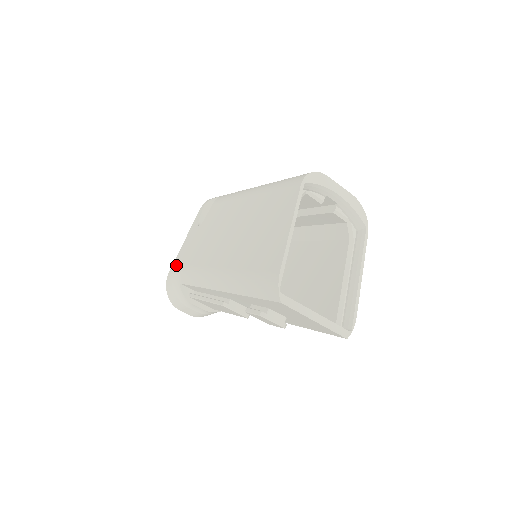
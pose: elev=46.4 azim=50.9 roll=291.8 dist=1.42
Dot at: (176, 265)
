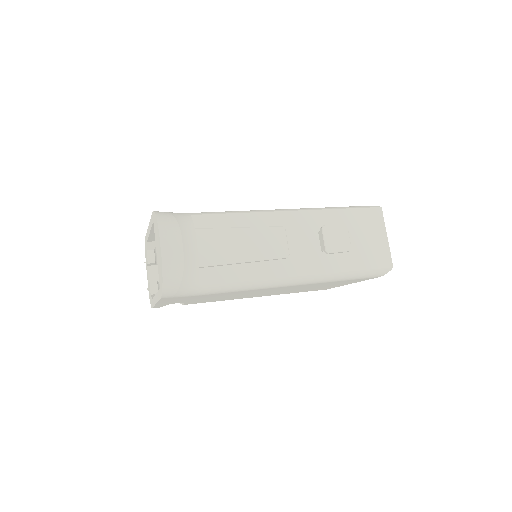
Dot at: occluded
